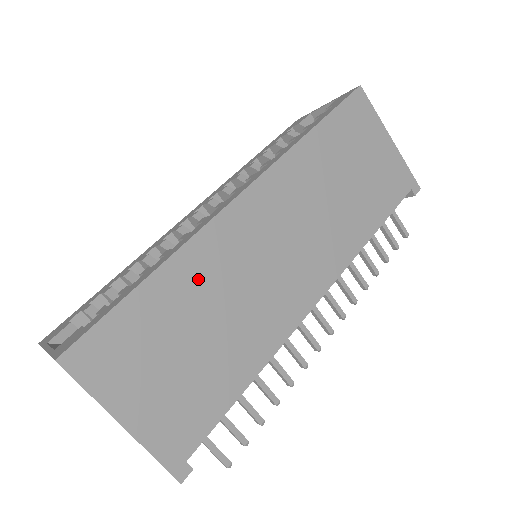
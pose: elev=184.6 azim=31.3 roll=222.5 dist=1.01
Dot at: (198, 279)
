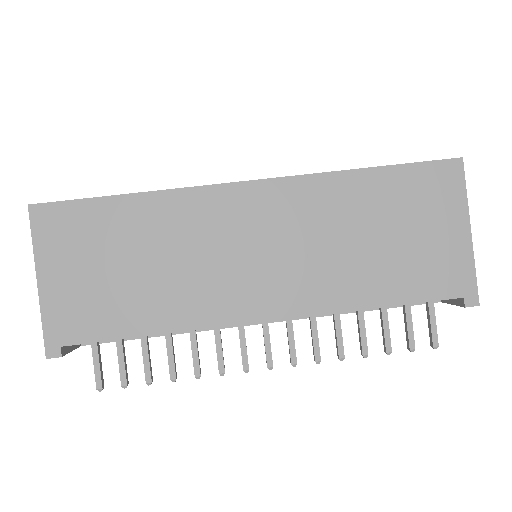
Dot at: (163, 223)
